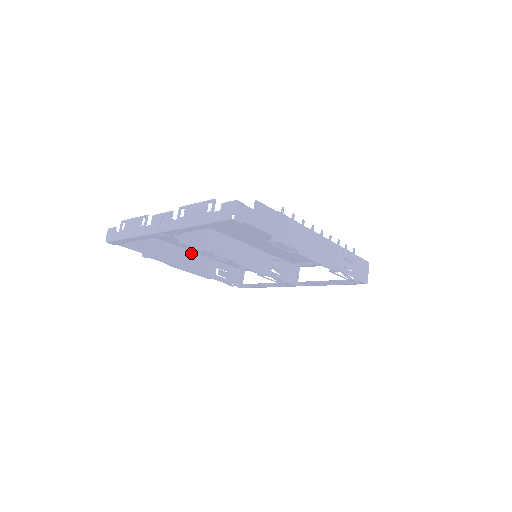
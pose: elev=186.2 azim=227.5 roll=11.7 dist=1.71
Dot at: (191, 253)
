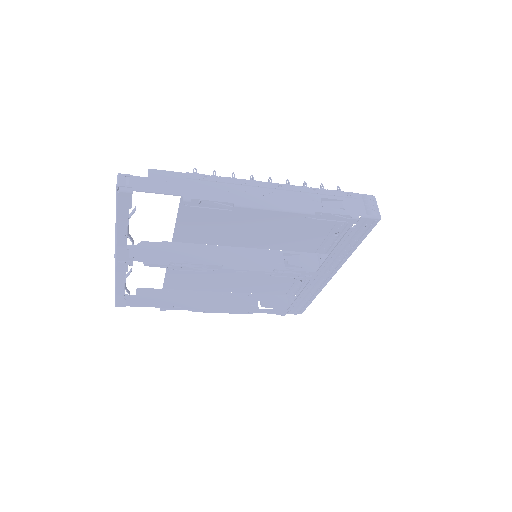
Dot at: (219, 294)
